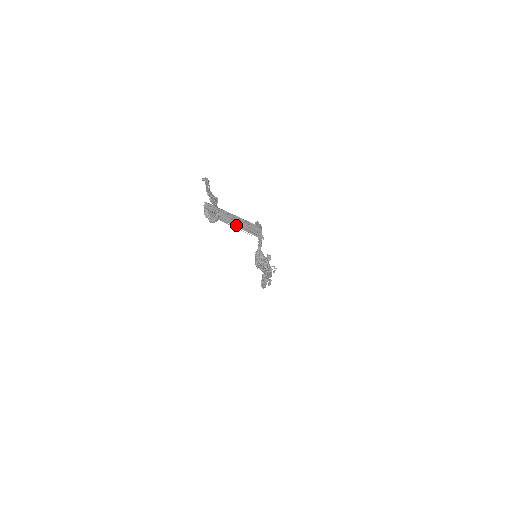
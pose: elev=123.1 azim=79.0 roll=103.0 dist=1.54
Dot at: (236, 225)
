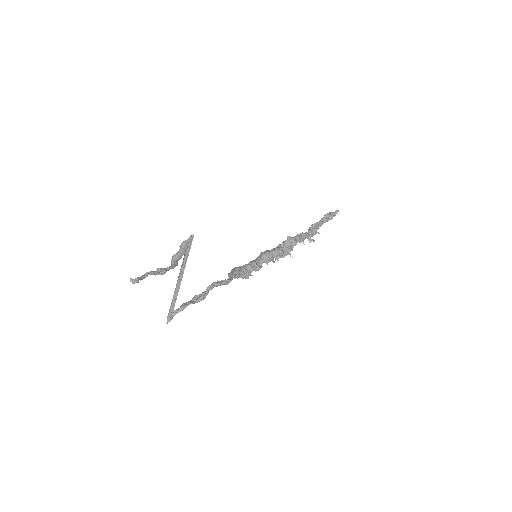
Dot at: (178, 286)
